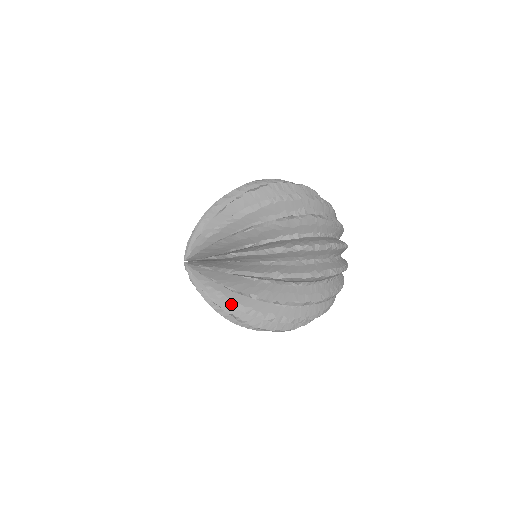
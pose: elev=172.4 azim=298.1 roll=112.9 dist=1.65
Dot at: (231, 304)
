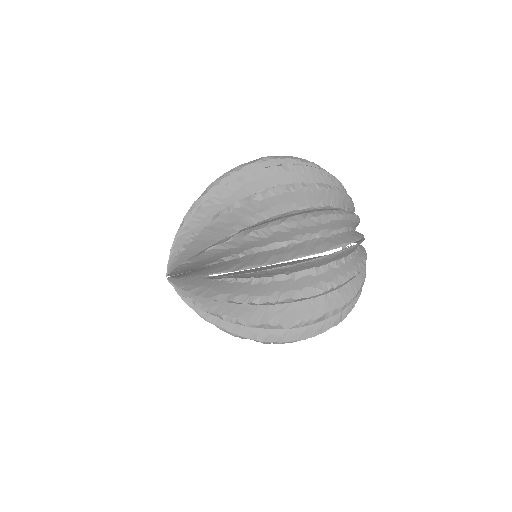
Dot at: occluded
